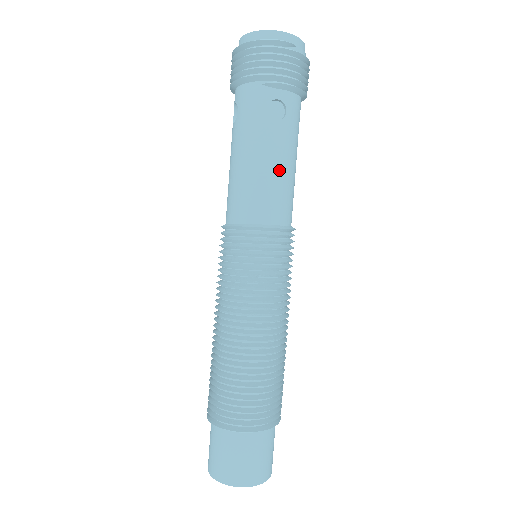
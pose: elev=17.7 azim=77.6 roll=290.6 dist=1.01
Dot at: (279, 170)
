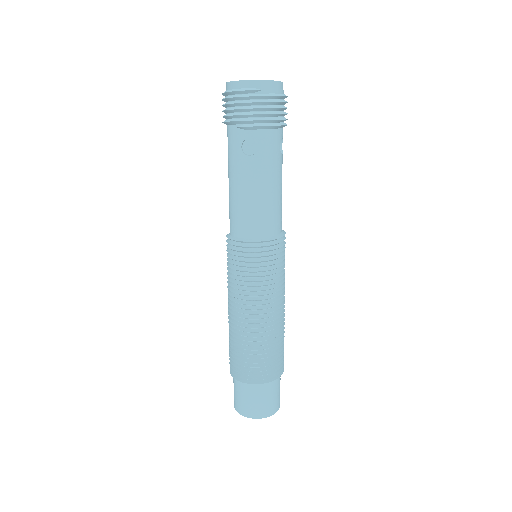
Dot at: (255, 195)
